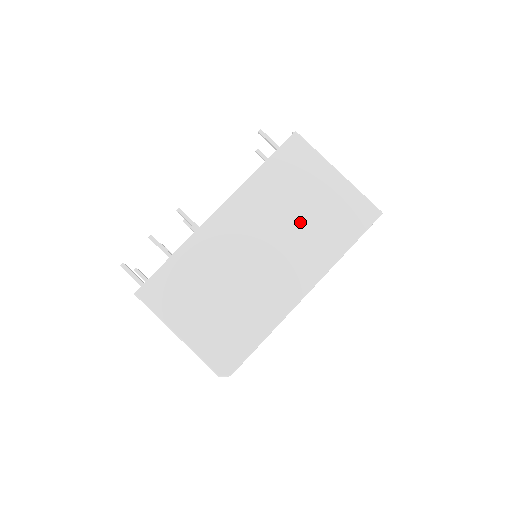
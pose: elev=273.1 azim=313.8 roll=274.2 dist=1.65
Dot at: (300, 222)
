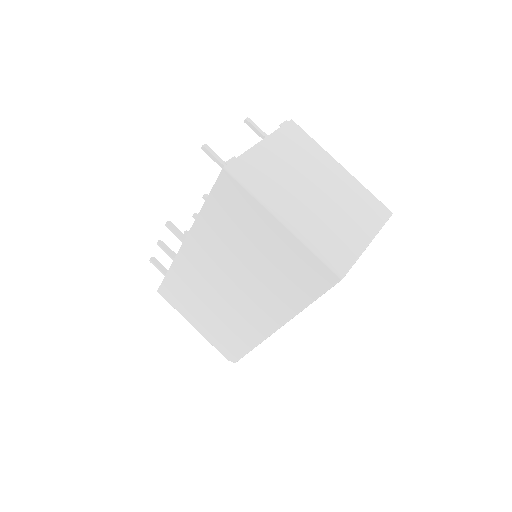
Dot at: (254, 269)
